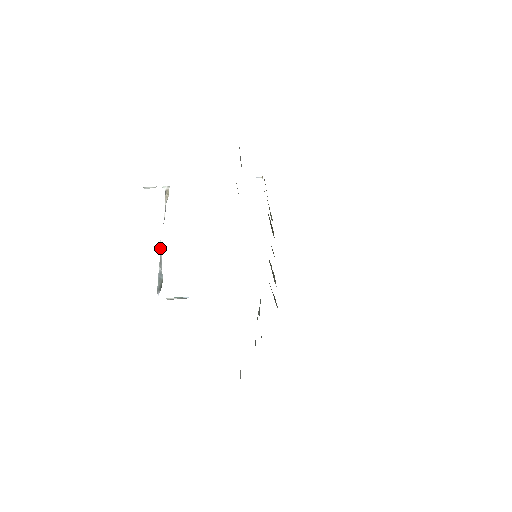
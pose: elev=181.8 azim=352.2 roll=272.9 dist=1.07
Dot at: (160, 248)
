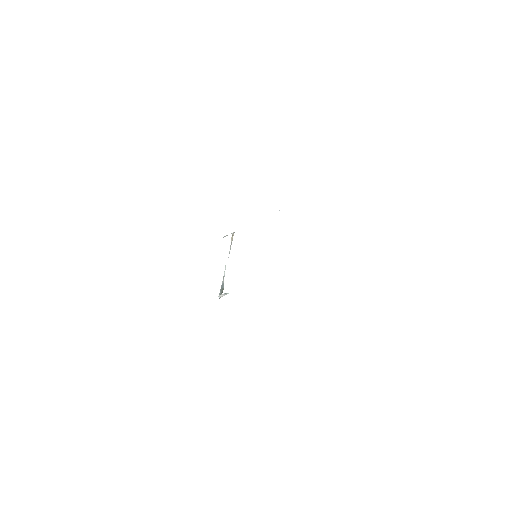
Dot at: occluded
